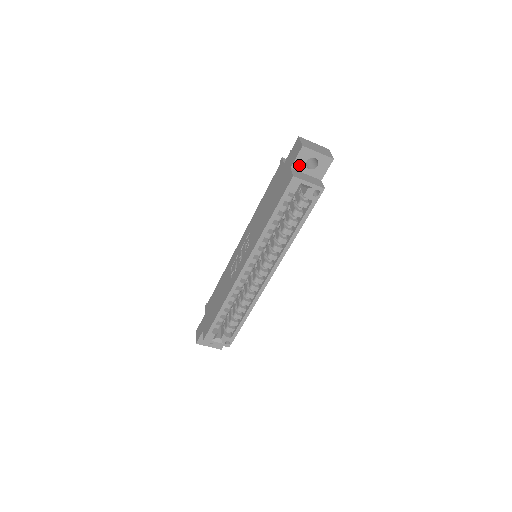
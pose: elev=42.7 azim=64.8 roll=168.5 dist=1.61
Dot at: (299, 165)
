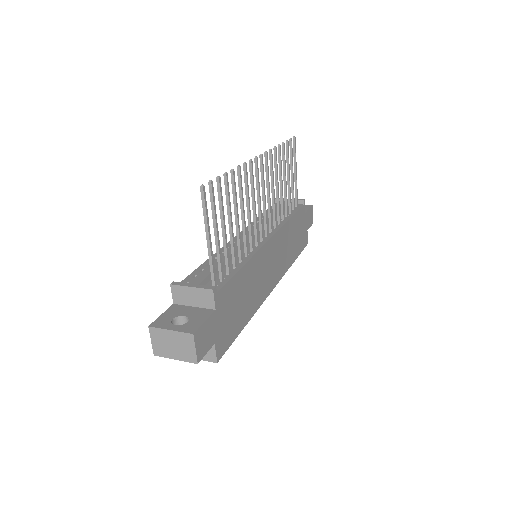
Dot at: occluded
